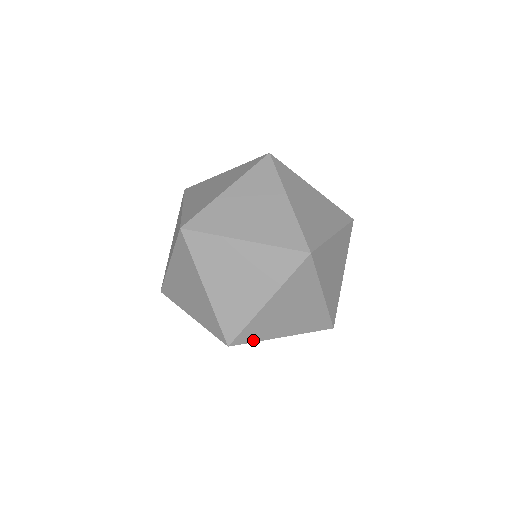
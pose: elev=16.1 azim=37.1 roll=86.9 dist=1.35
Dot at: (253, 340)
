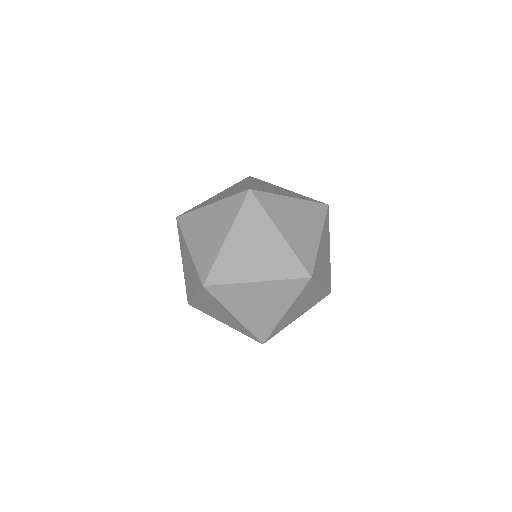
Dot at: (226, 282)
